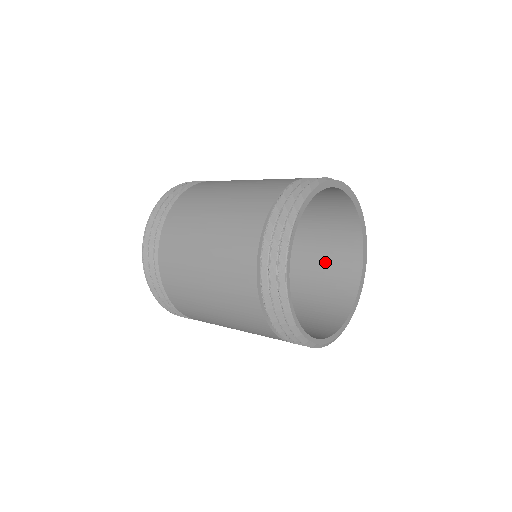
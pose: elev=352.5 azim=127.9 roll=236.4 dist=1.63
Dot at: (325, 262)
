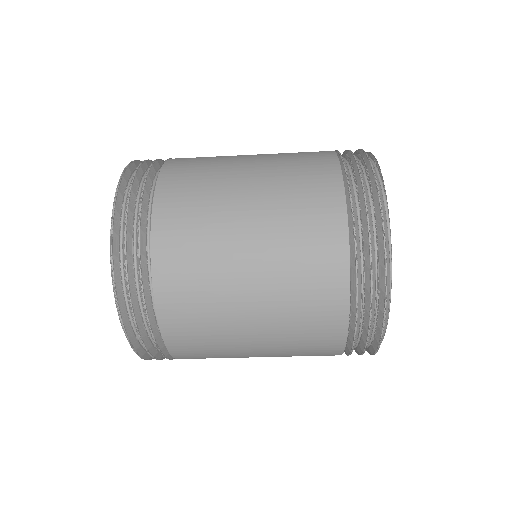
Dot at: occluded
